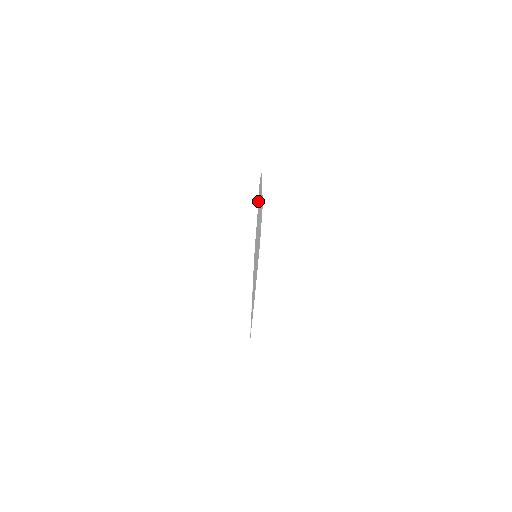
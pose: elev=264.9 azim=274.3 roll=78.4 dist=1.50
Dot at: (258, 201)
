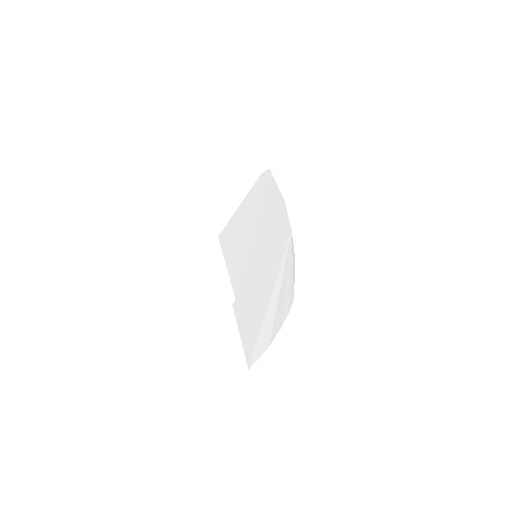
Dot at: (289, 226)
